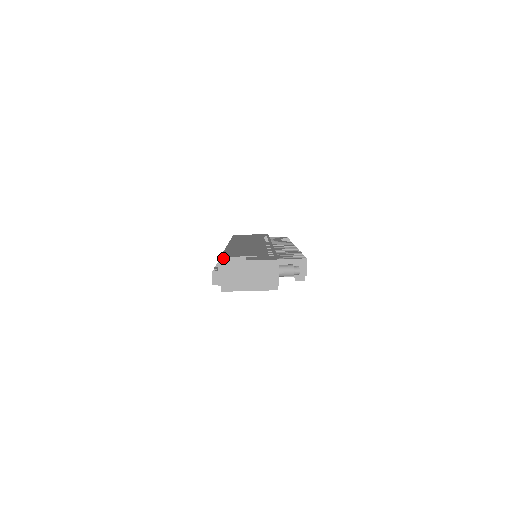
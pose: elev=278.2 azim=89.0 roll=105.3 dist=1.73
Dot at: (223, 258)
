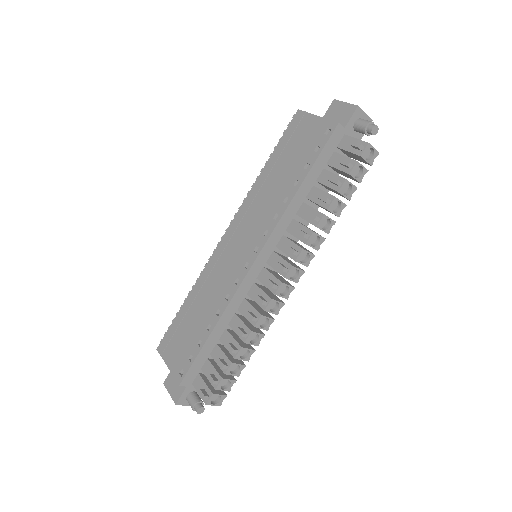
Dot at: occluded
